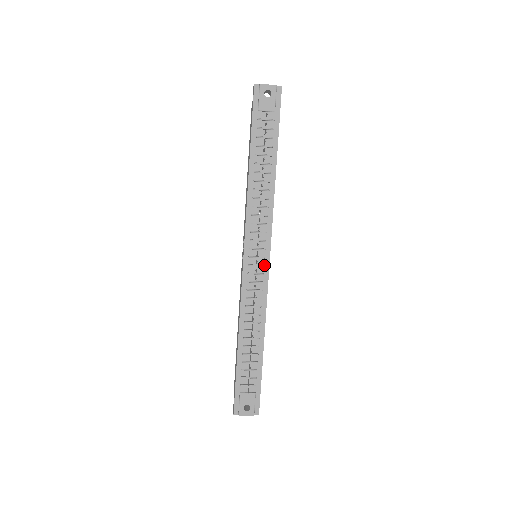
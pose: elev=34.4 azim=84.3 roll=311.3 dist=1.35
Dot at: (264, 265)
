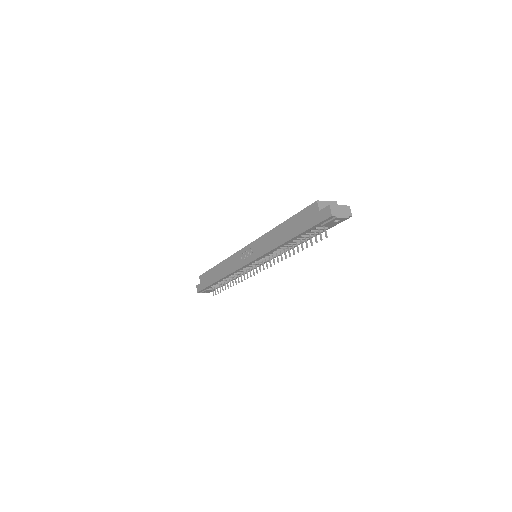
Dot at: occluded
